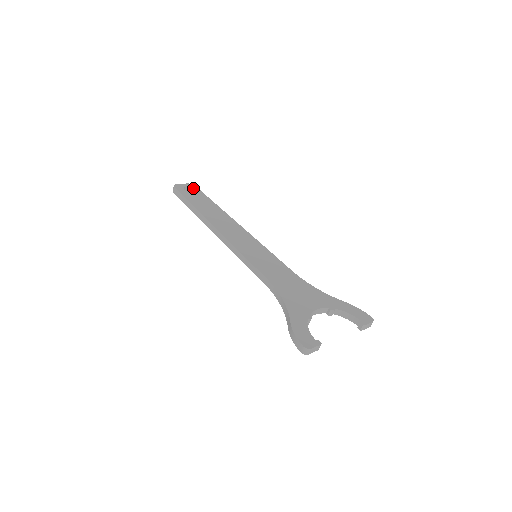
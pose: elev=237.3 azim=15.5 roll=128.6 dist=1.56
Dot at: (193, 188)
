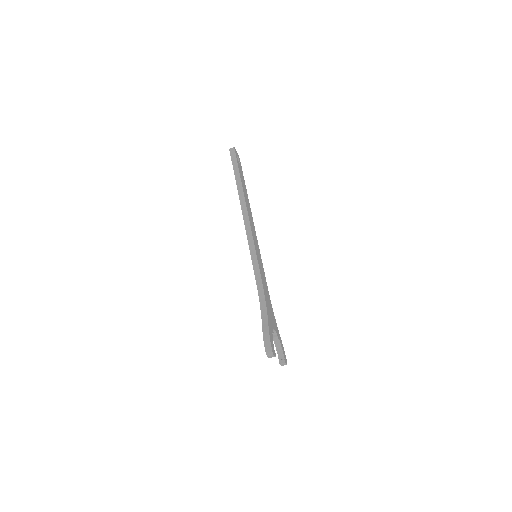
Dot at: (240, 162)
